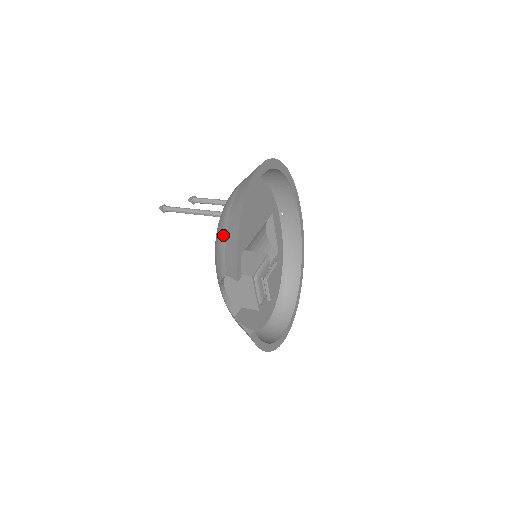
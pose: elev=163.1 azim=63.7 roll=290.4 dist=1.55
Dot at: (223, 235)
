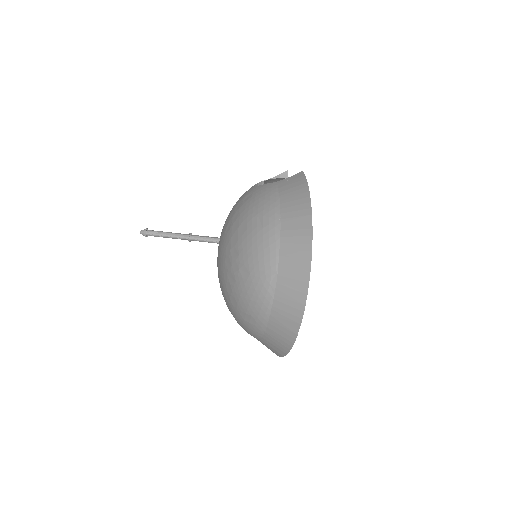
Dot at: occluded
